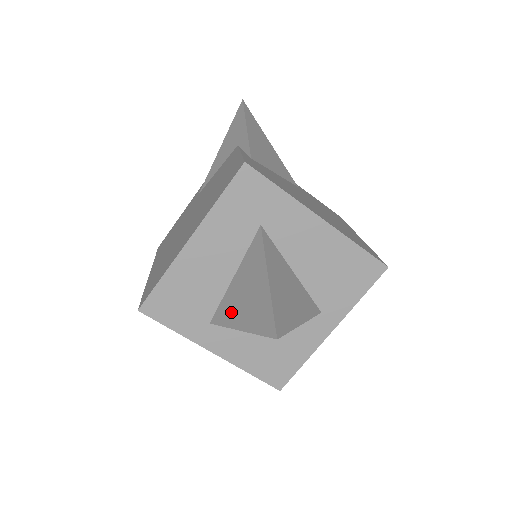
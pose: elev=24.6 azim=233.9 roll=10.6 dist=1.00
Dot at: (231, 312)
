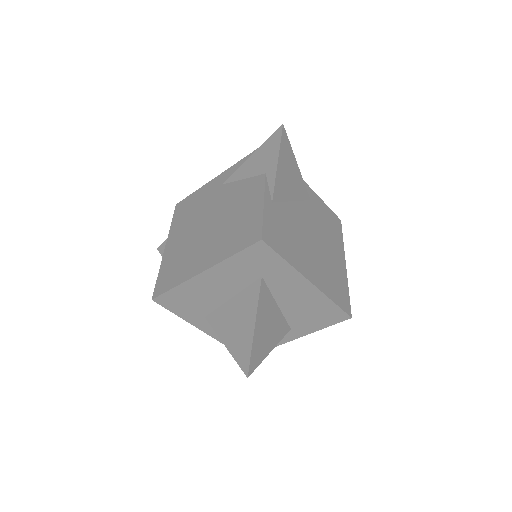
Dot at: (222, 325)
